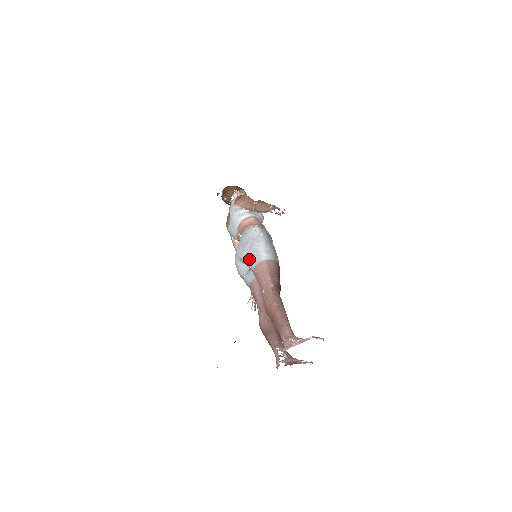
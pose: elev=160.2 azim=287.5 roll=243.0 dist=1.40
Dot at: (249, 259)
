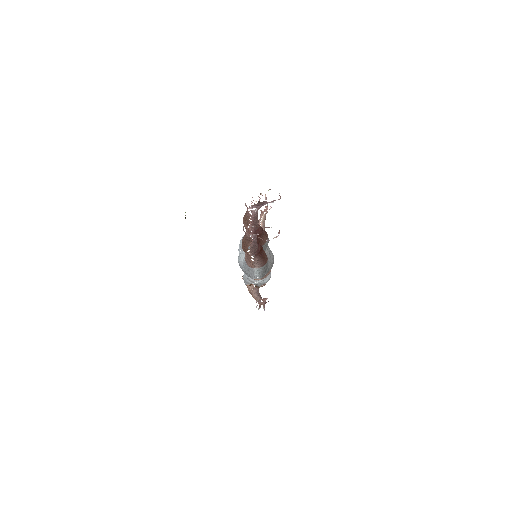
Dot at: occluded
